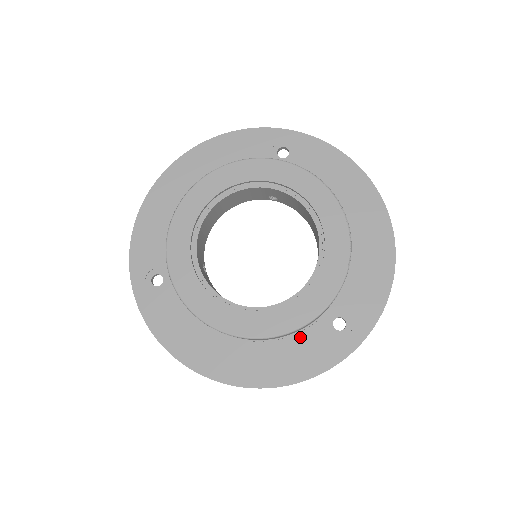
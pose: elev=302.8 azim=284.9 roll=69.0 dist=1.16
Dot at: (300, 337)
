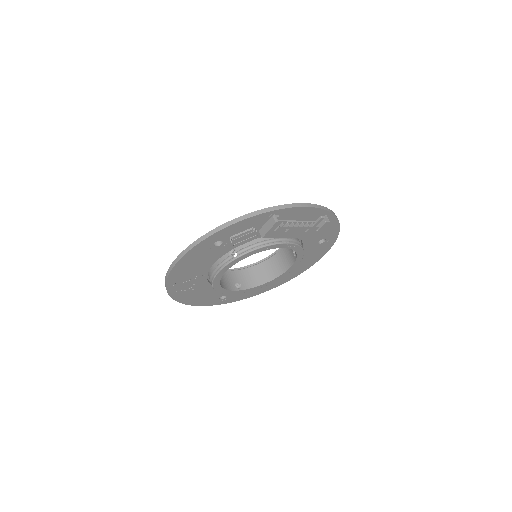
Dot at: occluded
